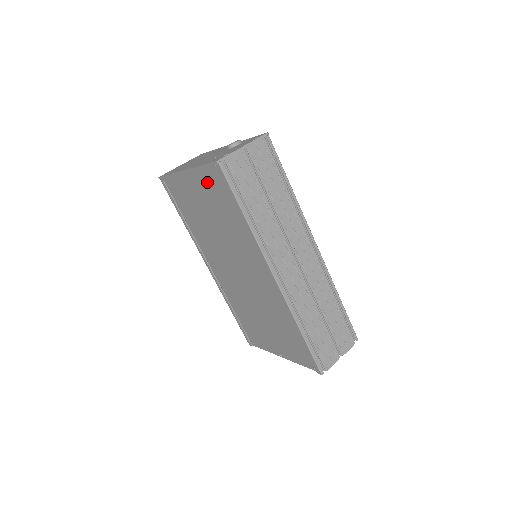
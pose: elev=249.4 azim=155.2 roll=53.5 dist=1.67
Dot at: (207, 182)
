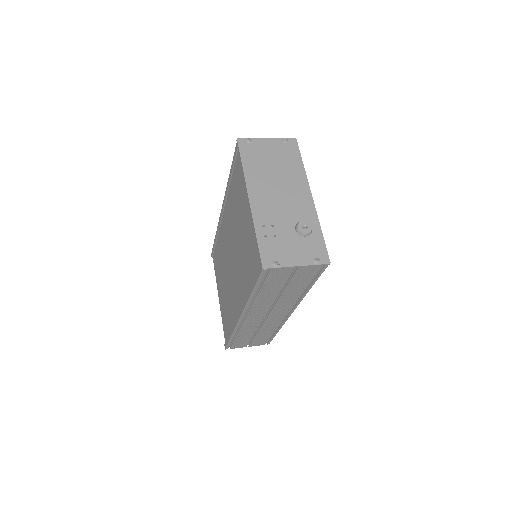
Dot at: (253, 237)
